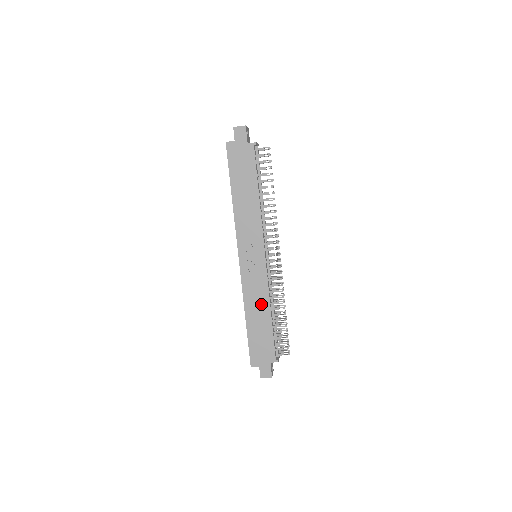
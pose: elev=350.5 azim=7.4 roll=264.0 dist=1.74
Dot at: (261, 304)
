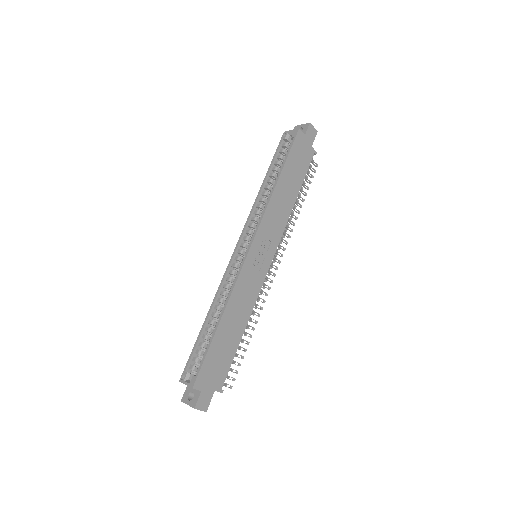
Dot at: (243, 312)
